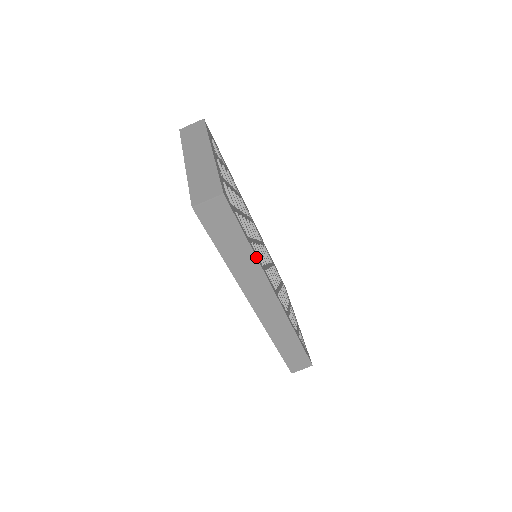
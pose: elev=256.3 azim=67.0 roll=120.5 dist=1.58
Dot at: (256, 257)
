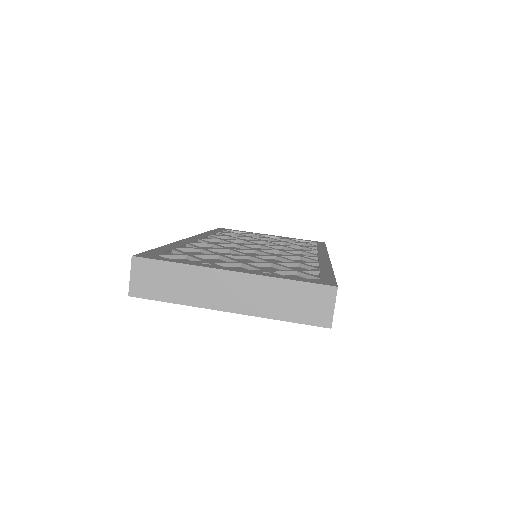
Dot at: (332, 268)
